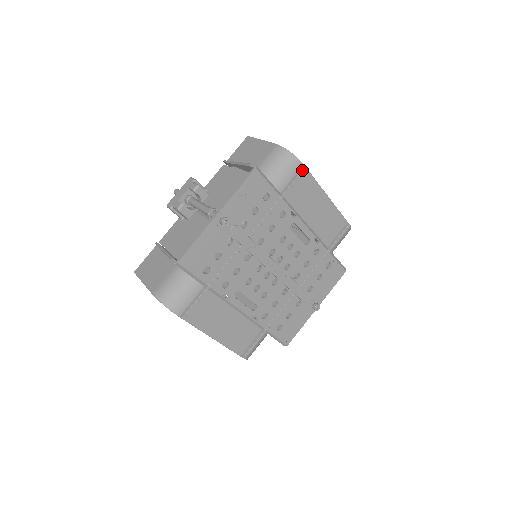
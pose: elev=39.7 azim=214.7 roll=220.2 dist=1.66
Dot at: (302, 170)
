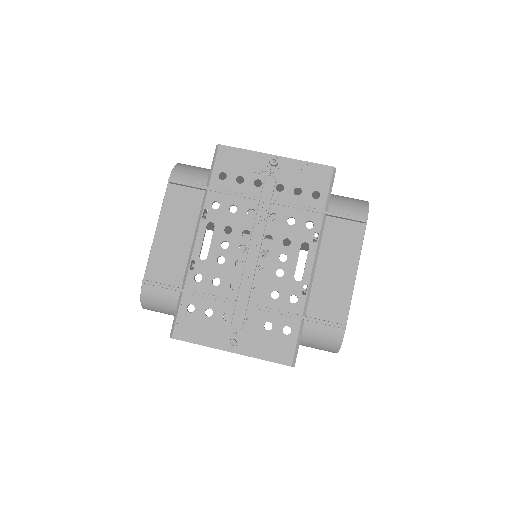
Dot at: (361, 218)
